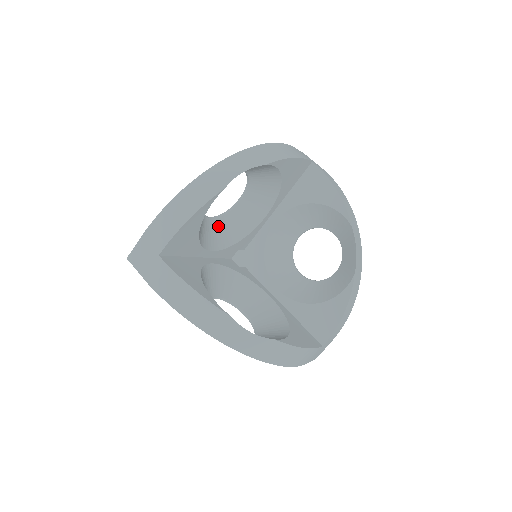
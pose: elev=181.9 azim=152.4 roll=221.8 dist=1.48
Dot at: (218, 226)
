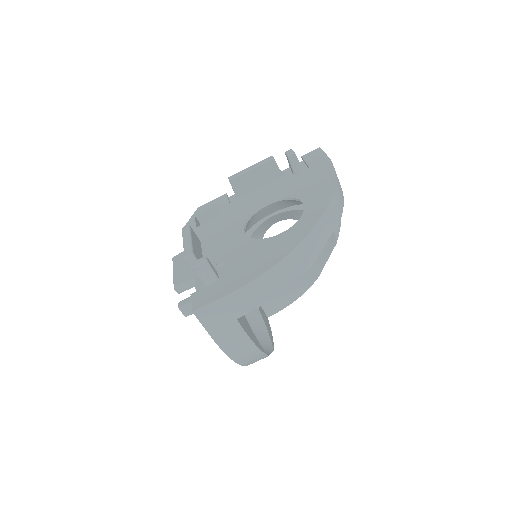
Dot at: occluded
